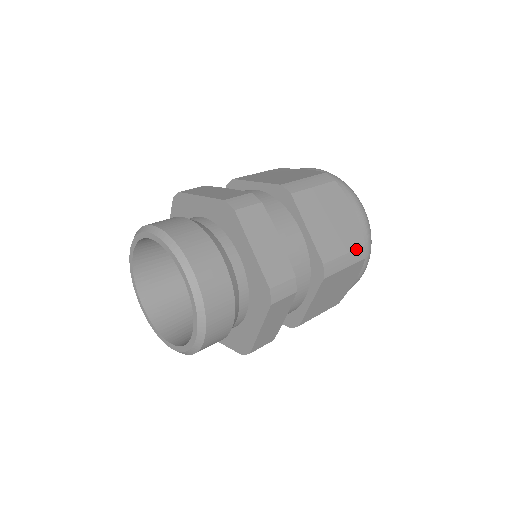
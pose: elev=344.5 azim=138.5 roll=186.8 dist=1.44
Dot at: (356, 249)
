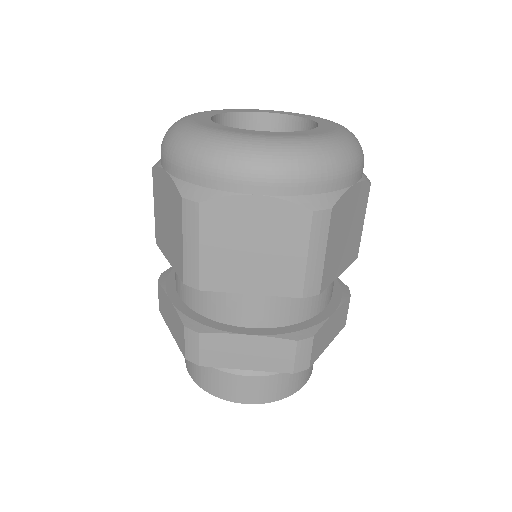
Dot at: (367, 202)
